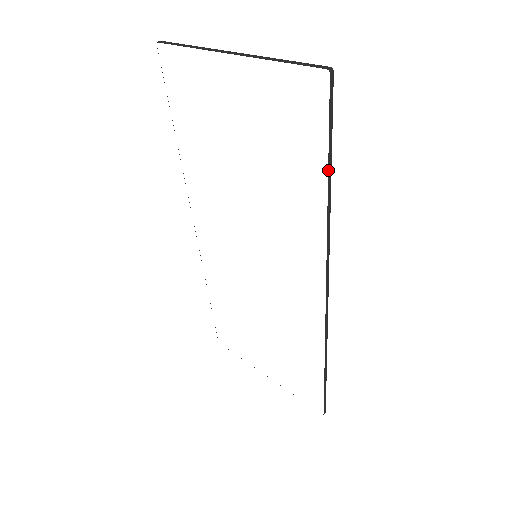
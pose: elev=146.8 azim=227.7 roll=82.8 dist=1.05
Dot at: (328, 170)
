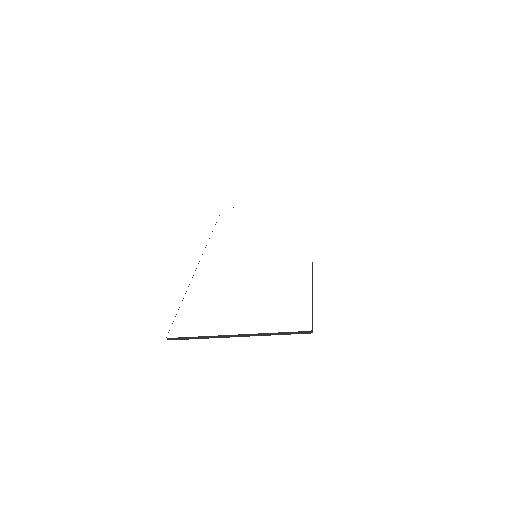
Dot at: occluded
